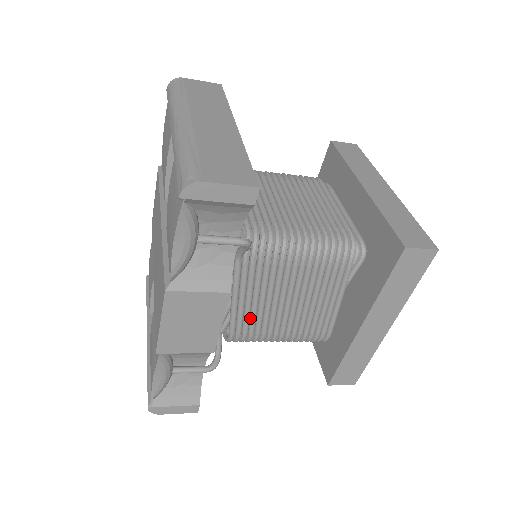
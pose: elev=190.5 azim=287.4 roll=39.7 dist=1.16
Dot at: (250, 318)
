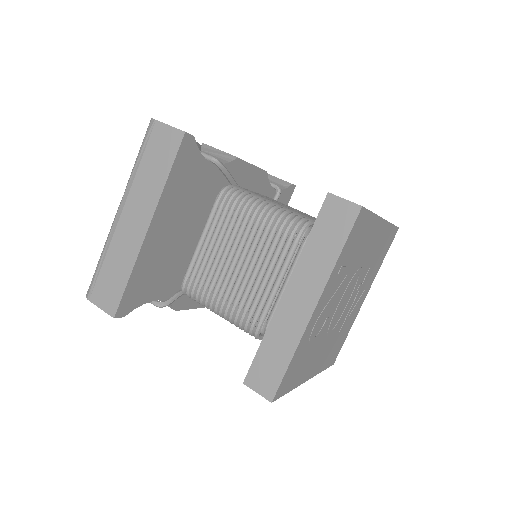
Dot at: occluded
